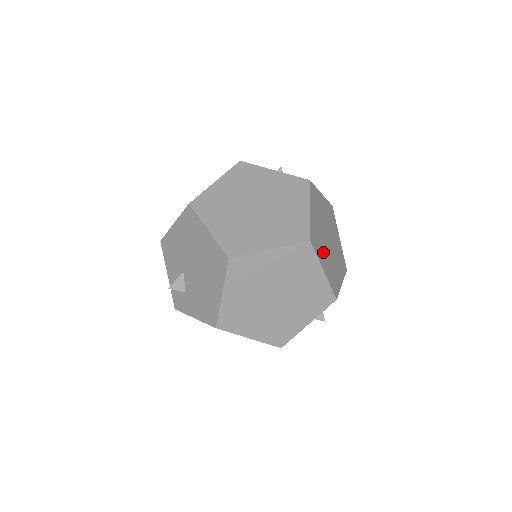
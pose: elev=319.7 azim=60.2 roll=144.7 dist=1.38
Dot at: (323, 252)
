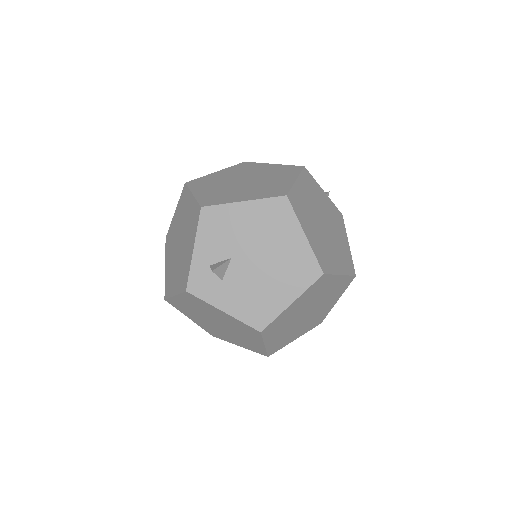
Dot at: occluded
